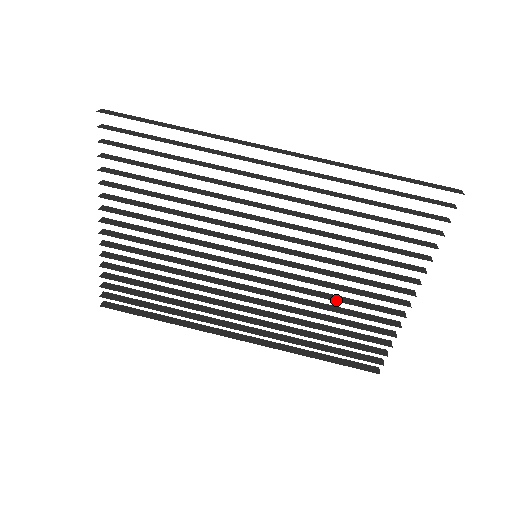
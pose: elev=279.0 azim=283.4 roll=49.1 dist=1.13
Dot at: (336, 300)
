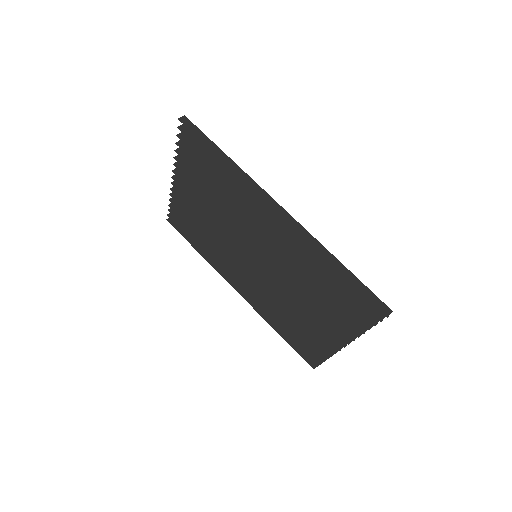
Dot at: (296, 313)
